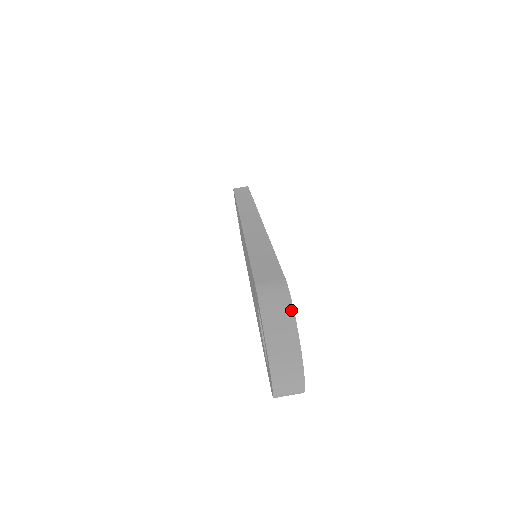
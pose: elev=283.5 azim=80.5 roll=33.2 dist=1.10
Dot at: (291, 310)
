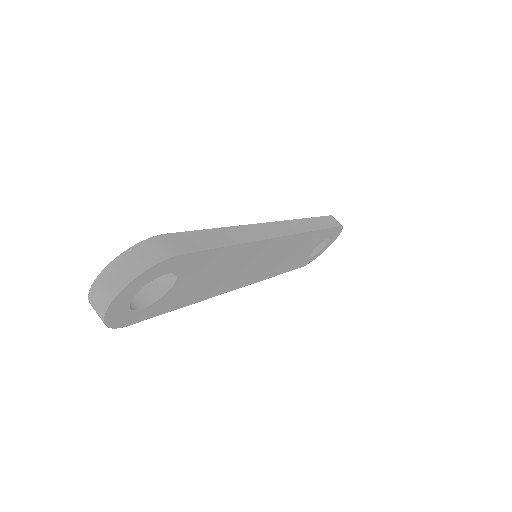
Dot at: (146, 268)
